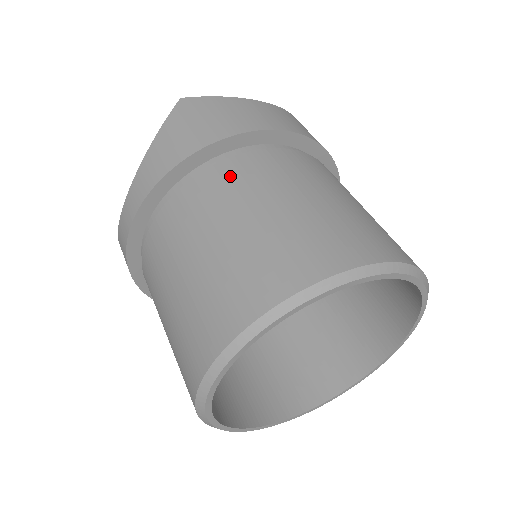
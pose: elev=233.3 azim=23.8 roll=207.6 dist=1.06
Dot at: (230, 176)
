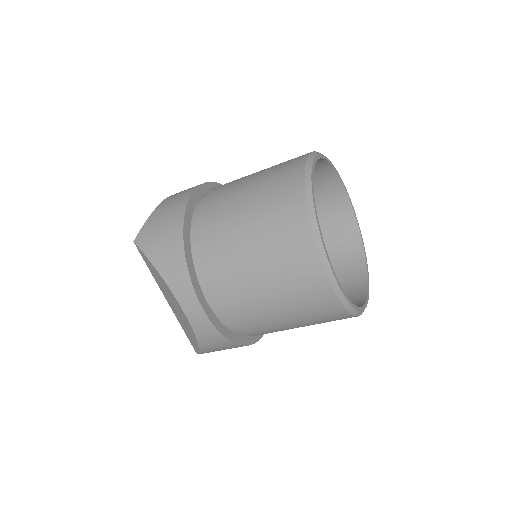
Dot at: (211, 222)
